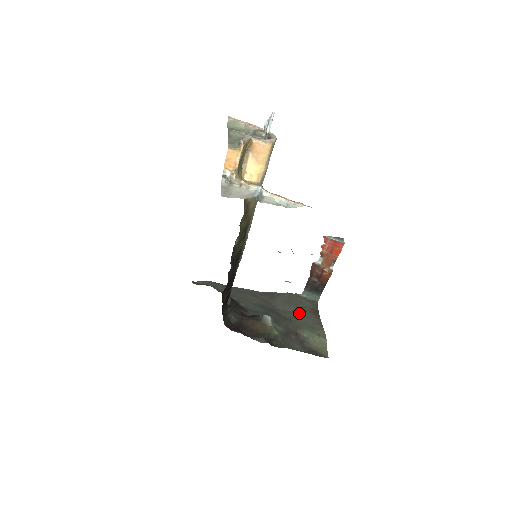
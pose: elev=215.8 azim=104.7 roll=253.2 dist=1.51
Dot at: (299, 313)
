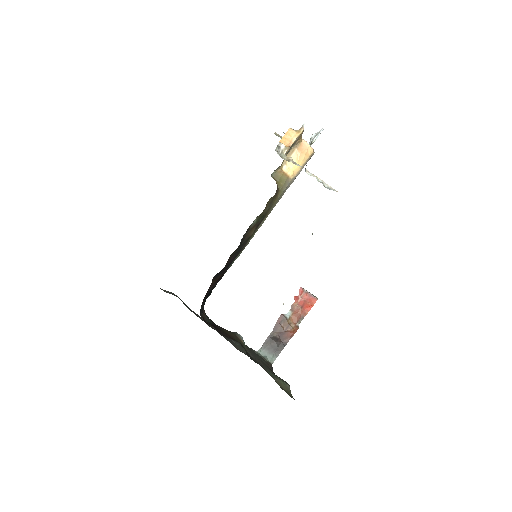
Dot at: (258, 361)
